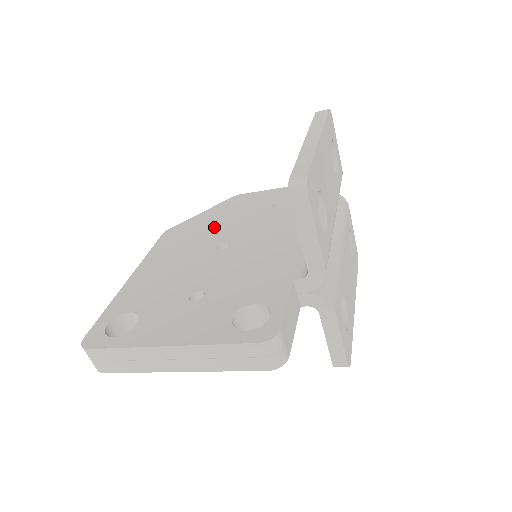
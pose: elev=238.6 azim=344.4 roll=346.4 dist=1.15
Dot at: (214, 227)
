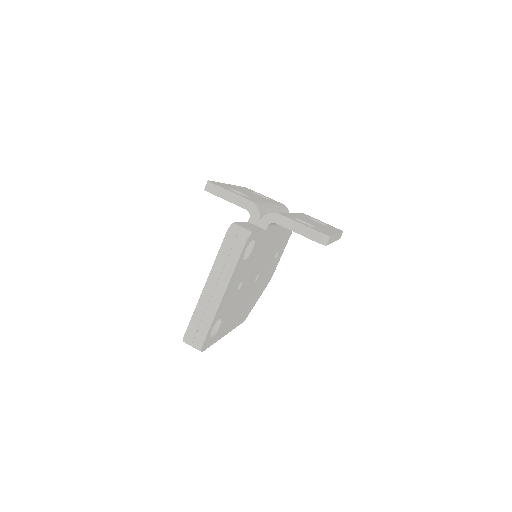
Dot at: occluded
